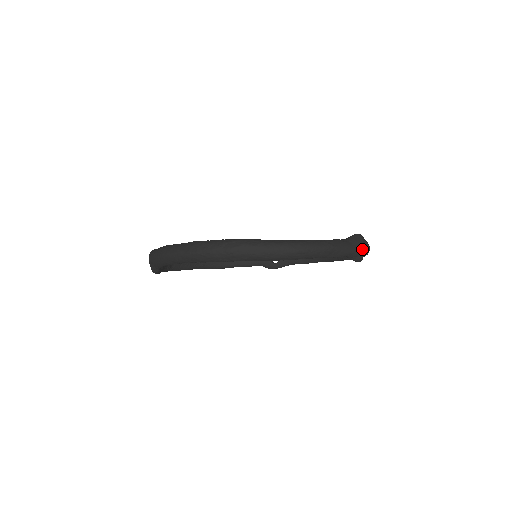
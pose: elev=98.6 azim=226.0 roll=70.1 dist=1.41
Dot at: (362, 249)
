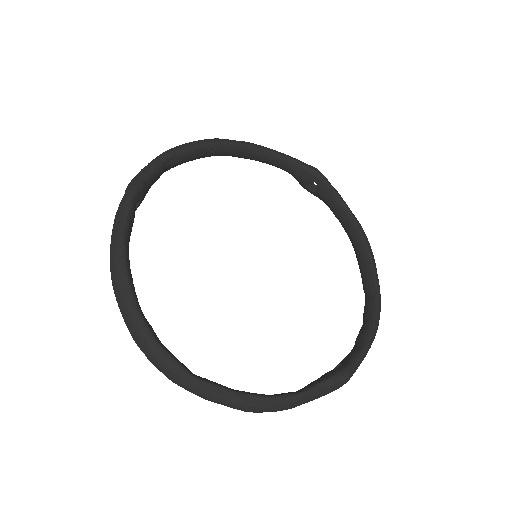
Dot at: occluded
